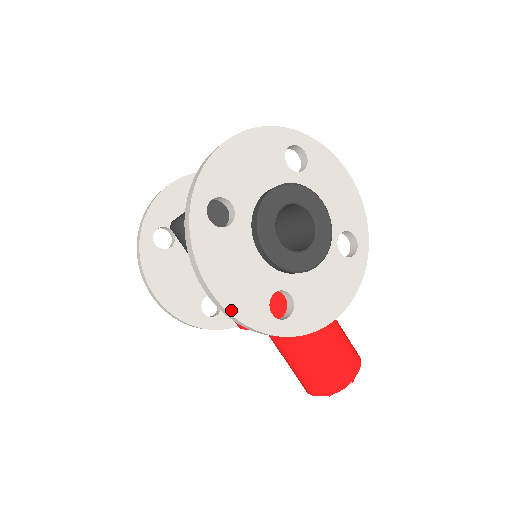
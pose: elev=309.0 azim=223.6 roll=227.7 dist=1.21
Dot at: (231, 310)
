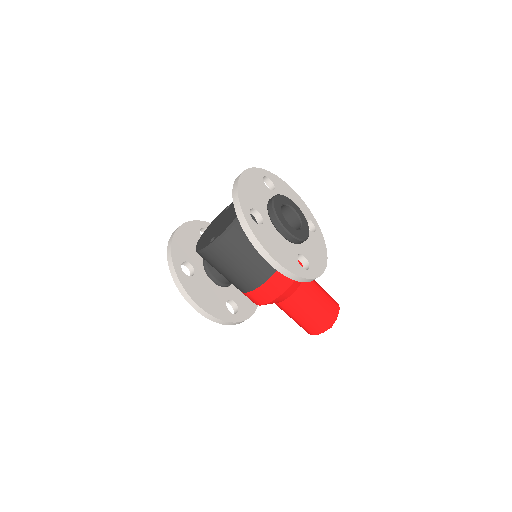
Dot at: (287, 268)
